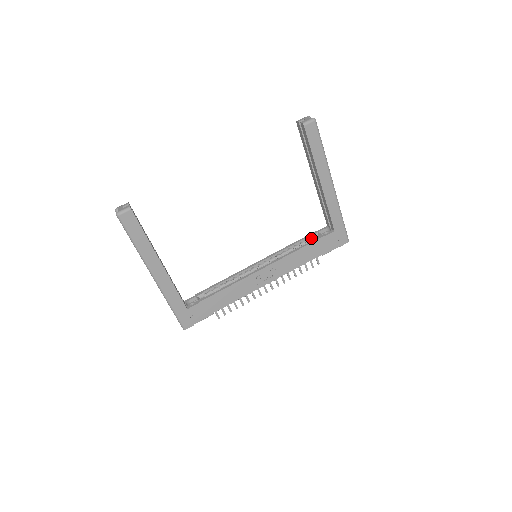
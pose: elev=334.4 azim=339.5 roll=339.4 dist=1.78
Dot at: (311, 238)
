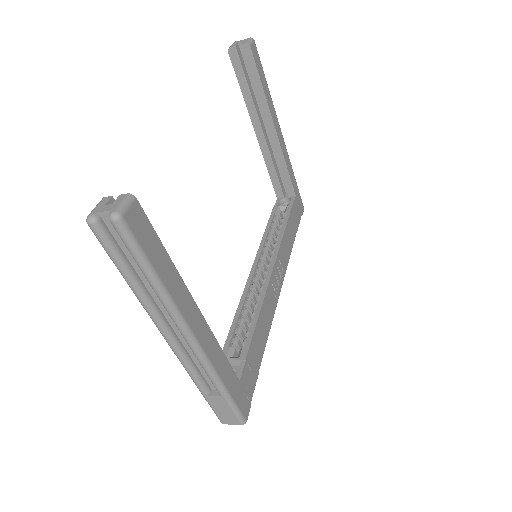
Dot at: (277, 216)
